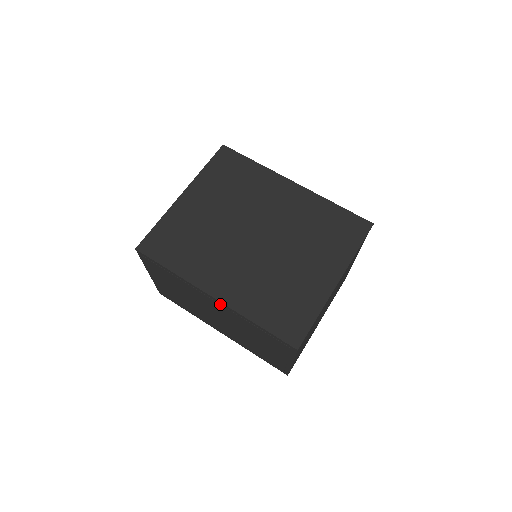
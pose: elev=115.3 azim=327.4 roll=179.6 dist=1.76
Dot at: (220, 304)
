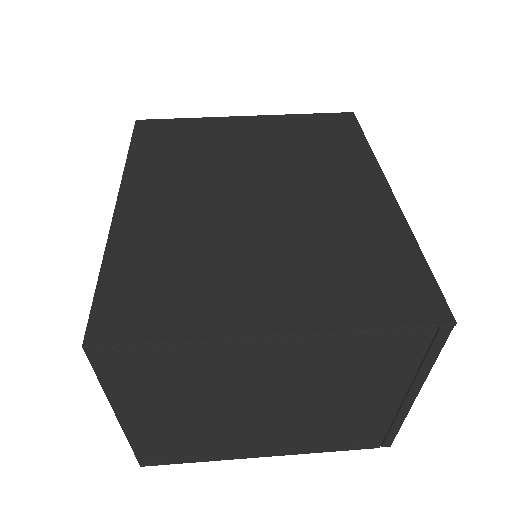
Dot at: occluded
